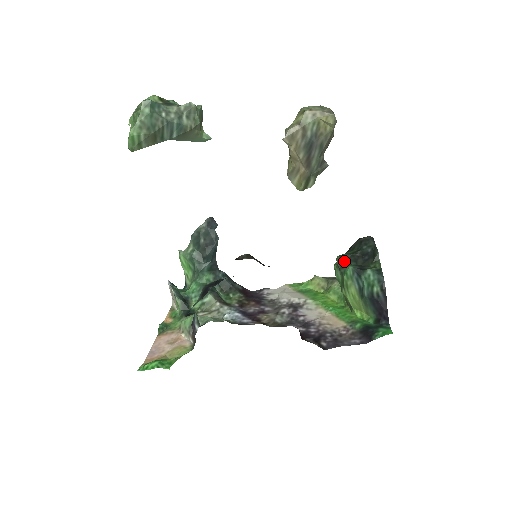
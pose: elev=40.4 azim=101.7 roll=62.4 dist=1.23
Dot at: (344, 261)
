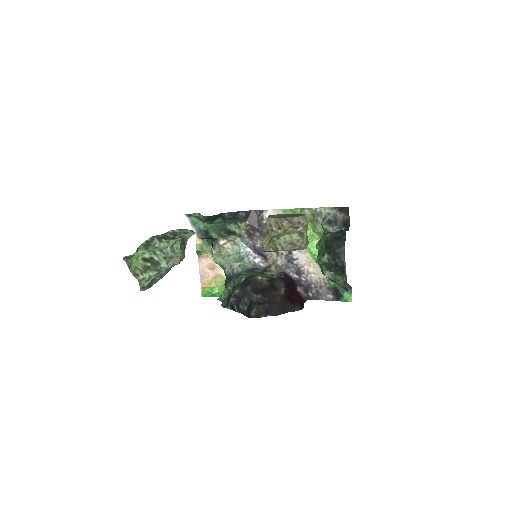
Dot at: (322, 266)
